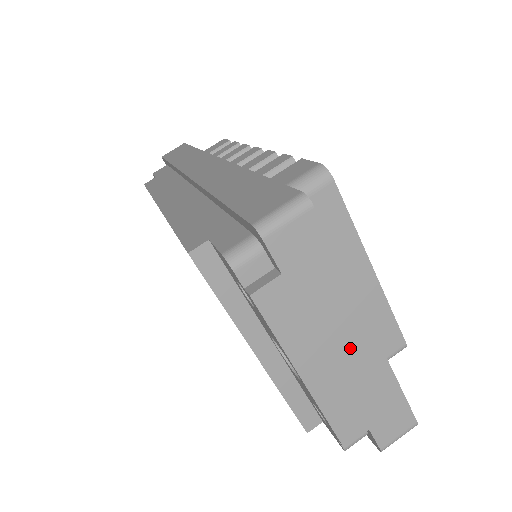
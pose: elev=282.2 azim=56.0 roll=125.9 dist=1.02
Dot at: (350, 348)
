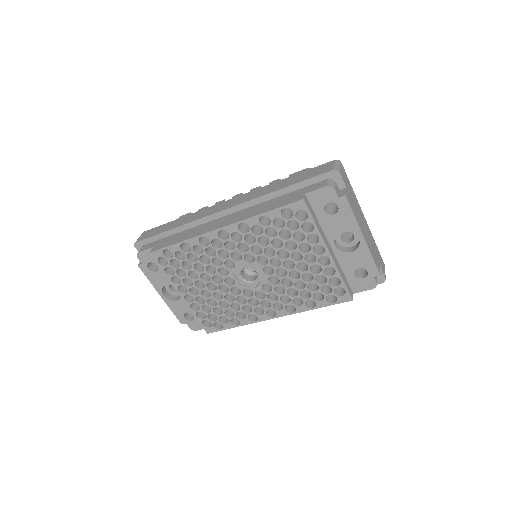
Dot at: (365, 224)
